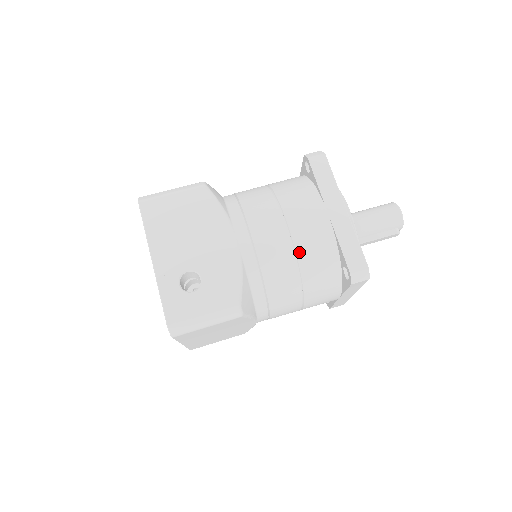
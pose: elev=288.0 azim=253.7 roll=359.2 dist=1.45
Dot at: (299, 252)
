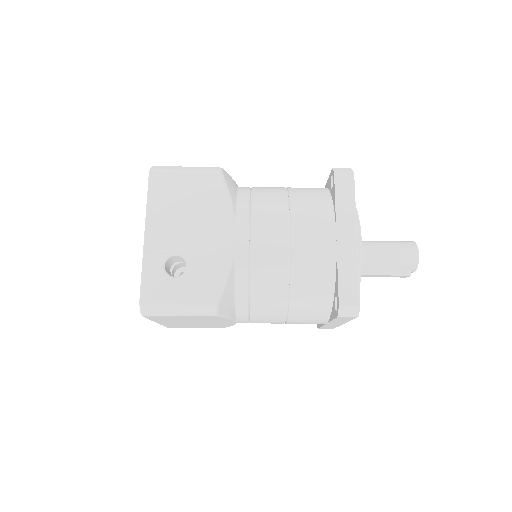
Dot at: (294, 268)
